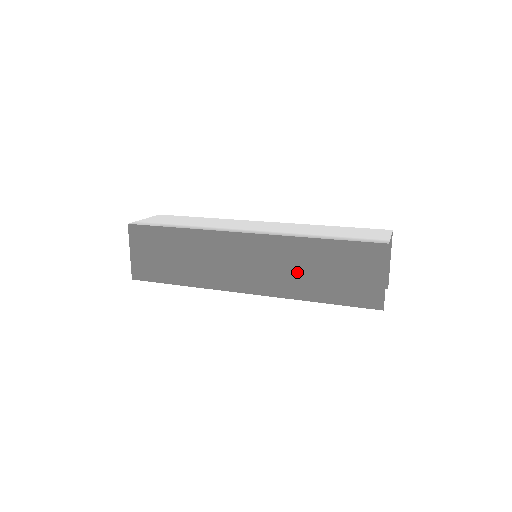
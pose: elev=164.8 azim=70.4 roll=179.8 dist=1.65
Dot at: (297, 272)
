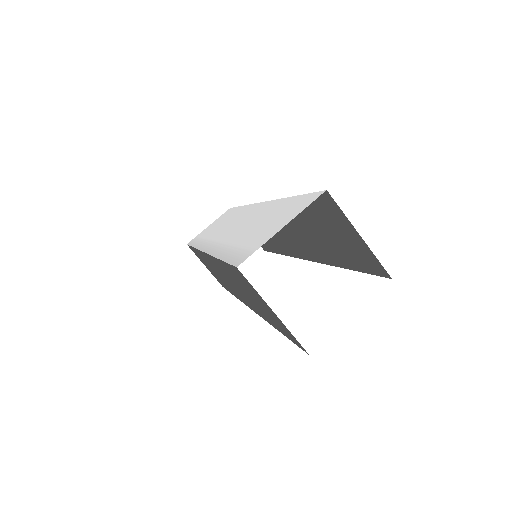
Dot at: occluded
